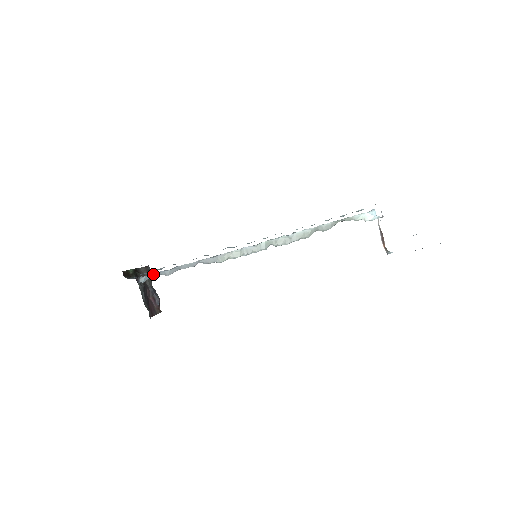
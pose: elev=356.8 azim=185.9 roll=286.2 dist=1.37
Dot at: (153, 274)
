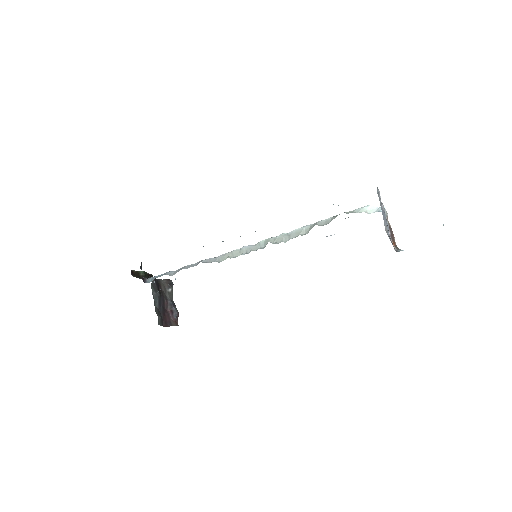
Dot at: (160, 275)
